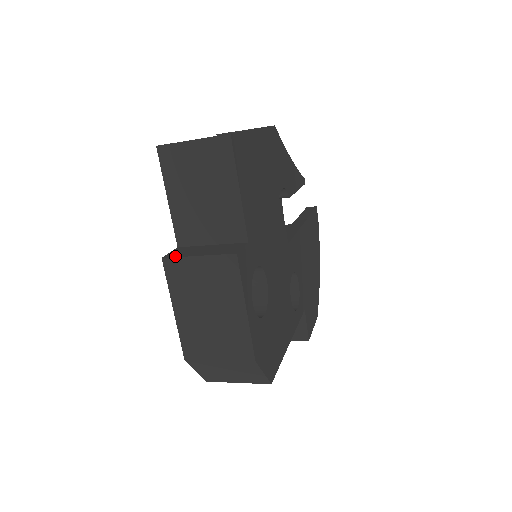
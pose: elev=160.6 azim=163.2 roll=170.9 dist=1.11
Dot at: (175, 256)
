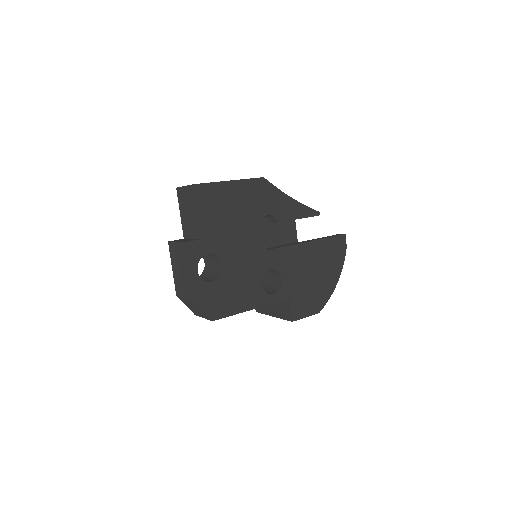
Dot at: (172, 241)
